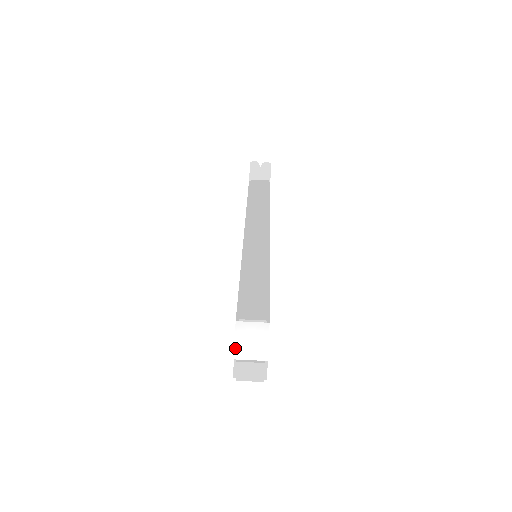
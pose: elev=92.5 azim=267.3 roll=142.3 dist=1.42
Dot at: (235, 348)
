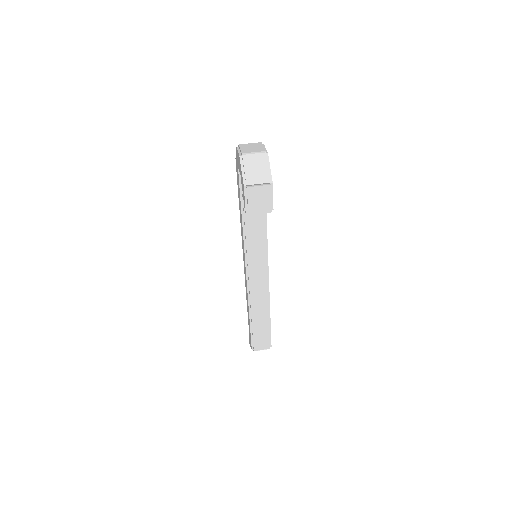
Dot at: occluded
